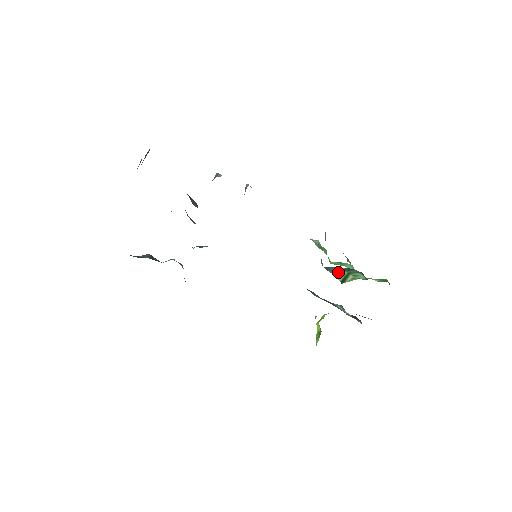
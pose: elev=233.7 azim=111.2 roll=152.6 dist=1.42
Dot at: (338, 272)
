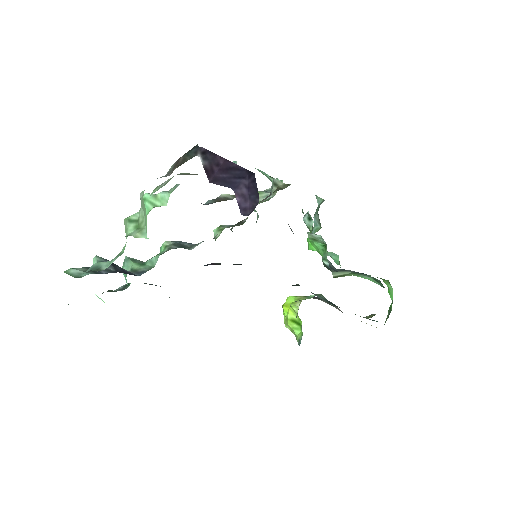
Dot at: (341, 271)
